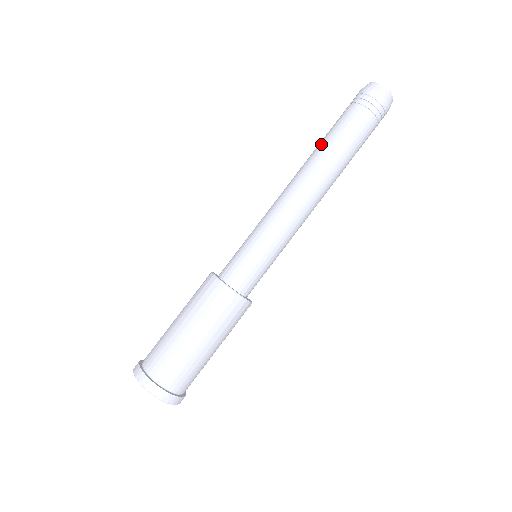
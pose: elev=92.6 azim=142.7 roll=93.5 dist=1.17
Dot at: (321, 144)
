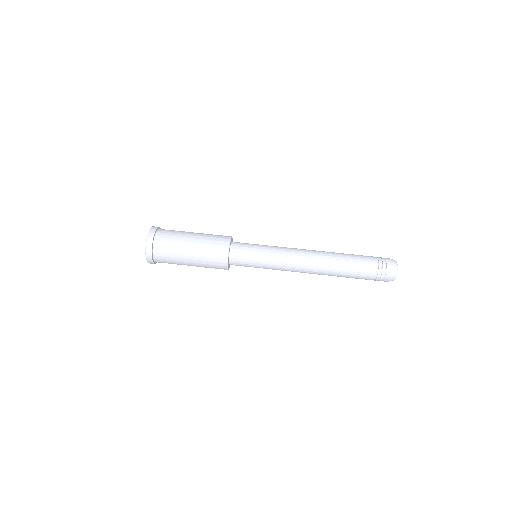
Dot at: occluded
